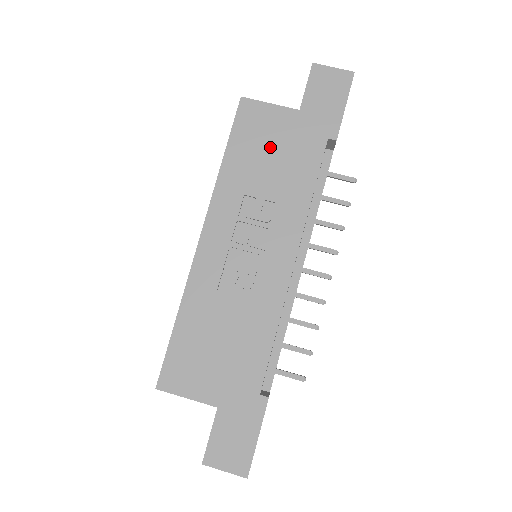
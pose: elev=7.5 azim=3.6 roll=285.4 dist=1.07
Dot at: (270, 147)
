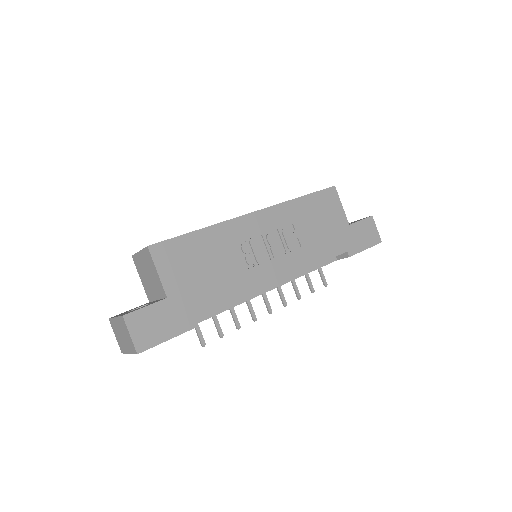
Dot at: (324, 221)
